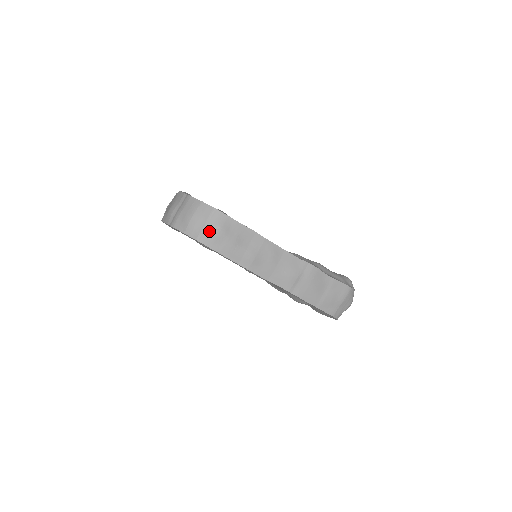
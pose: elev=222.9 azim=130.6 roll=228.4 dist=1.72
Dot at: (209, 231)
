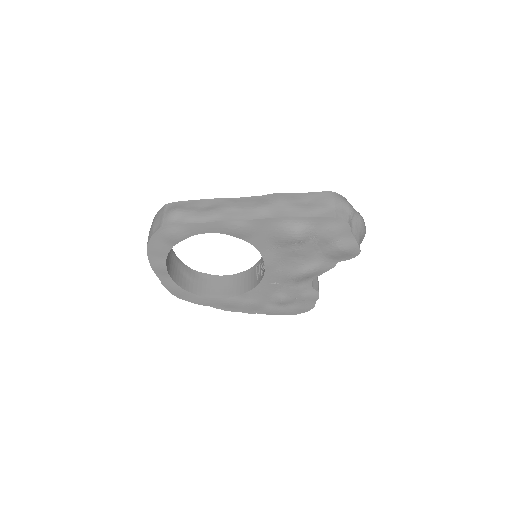
Dot at: (167, 216)
